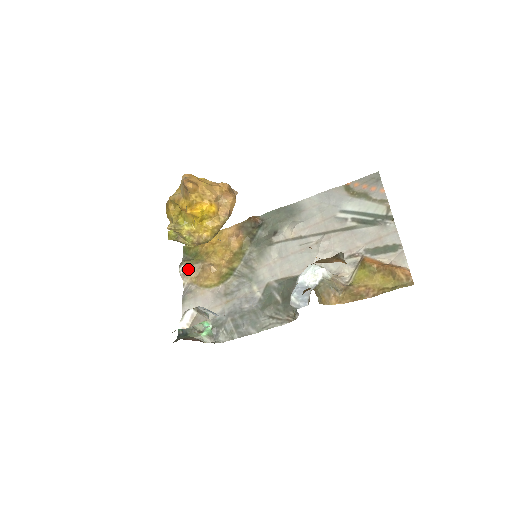
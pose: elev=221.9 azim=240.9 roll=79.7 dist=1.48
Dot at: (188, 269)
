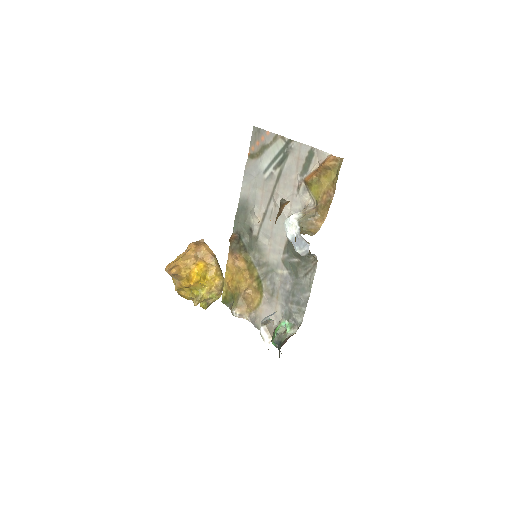
Dot at: (238, 309)
